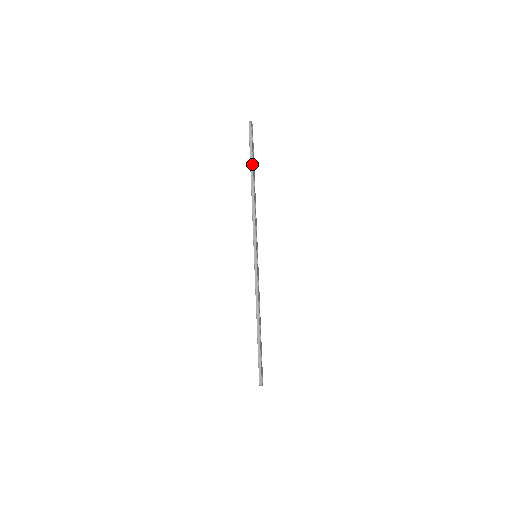
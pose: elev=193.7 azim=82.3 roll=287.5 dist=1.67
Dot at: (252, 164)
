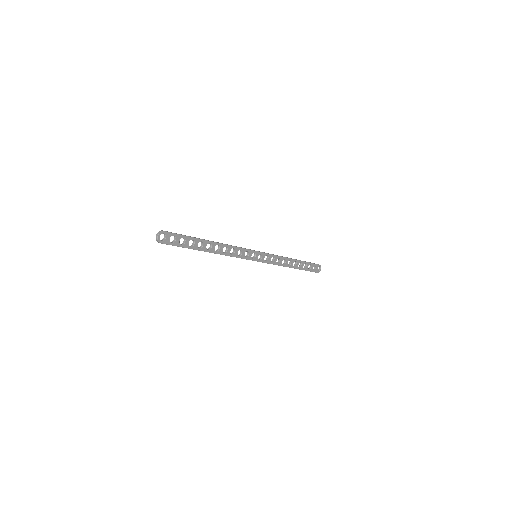
Dot at: occluded
